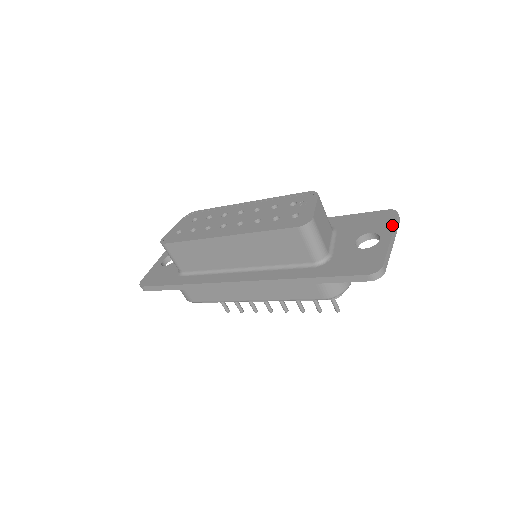
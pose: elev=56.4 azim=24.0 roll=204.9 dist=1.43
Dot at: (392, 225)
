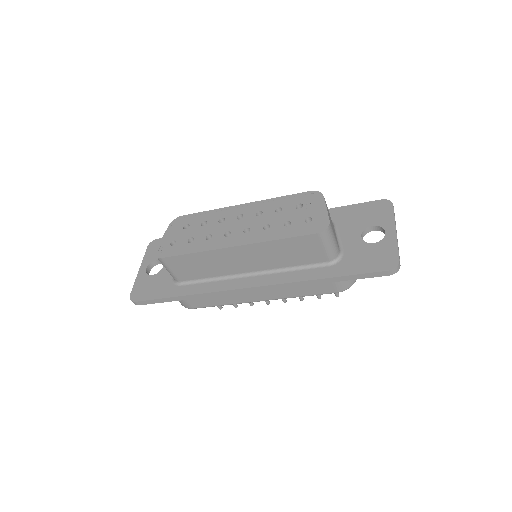
Dot at: (392, 216)
